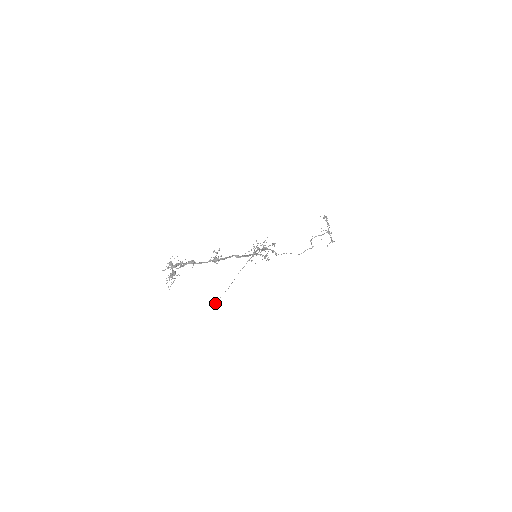
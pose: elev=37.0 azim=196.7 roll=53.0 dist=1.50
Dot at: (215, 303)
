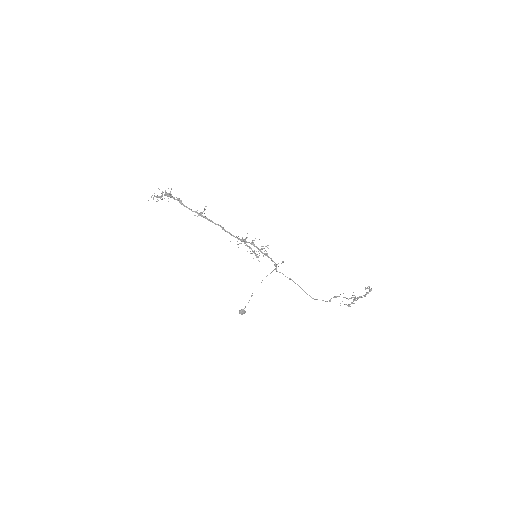
Dot at: (241, 309)
